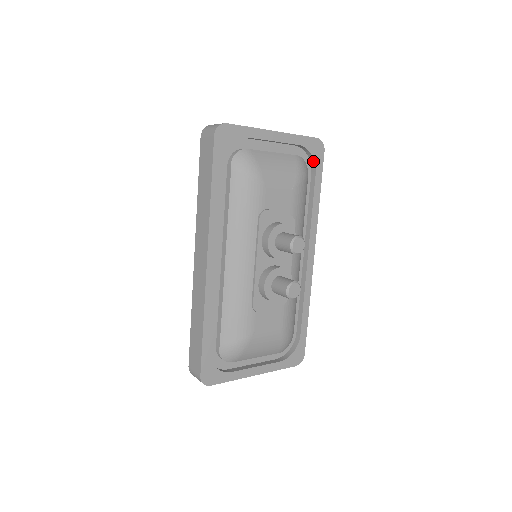
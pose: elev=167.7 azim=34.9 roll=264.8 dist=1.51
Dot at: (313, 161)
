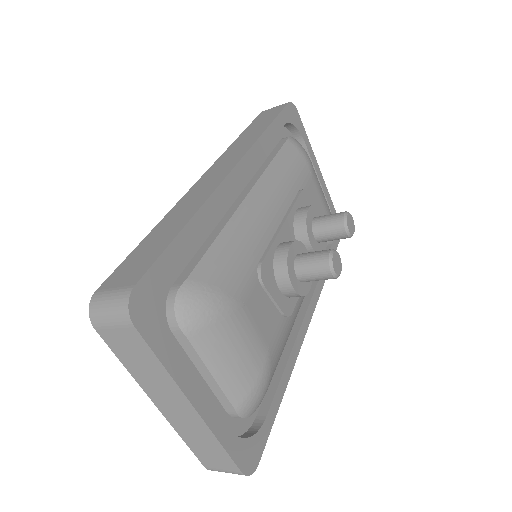
Dot at: occluded
